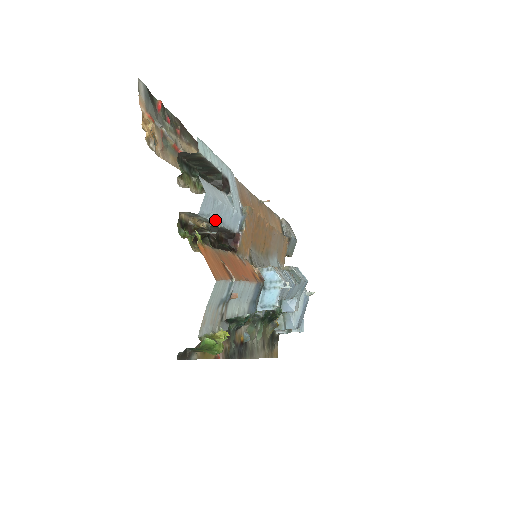
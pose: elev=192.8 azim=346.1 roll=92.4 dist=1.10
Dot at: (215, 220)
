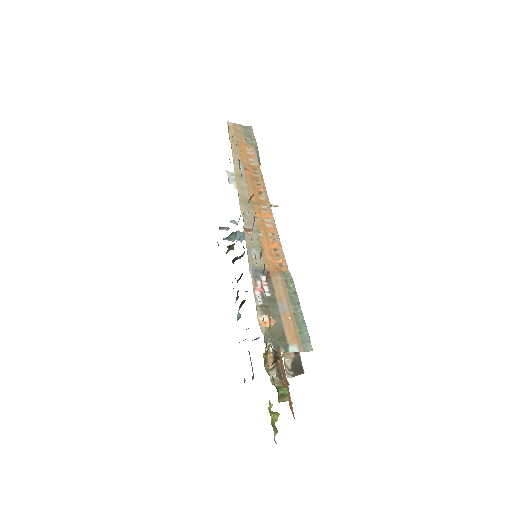
Dot at: occluded
